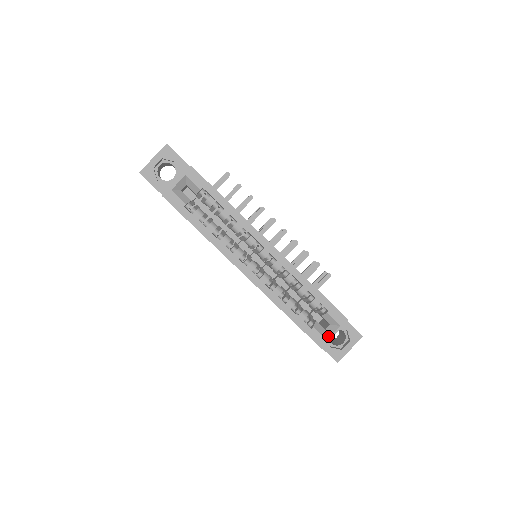
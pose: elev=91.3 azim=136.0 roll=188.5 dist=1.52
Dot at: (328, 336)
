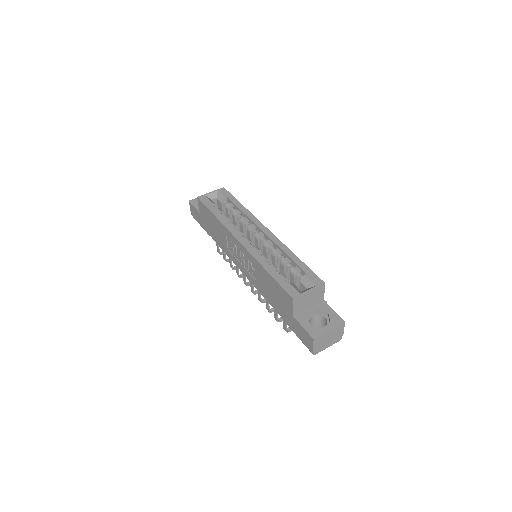
Dot at: (302, 292)
